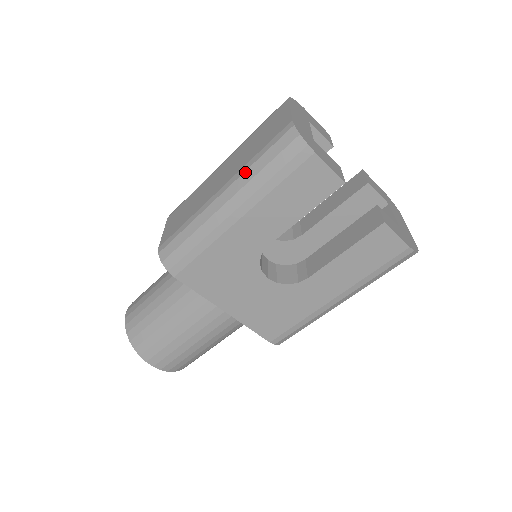
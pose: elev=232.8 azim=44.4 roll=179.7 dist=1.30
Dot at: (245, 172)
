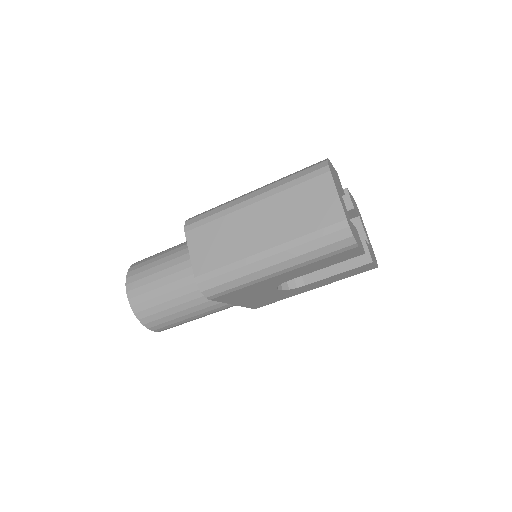
Dot at: (297, 247)
